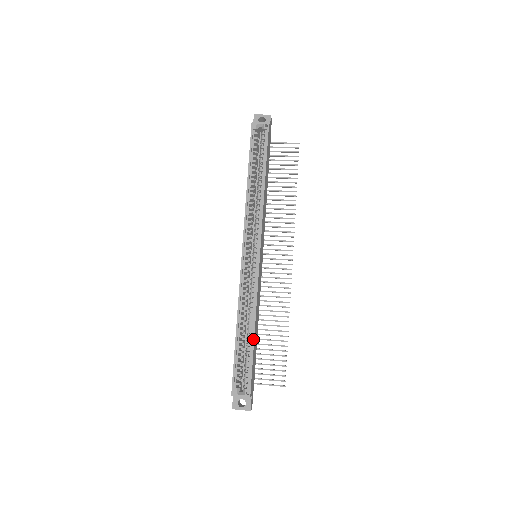
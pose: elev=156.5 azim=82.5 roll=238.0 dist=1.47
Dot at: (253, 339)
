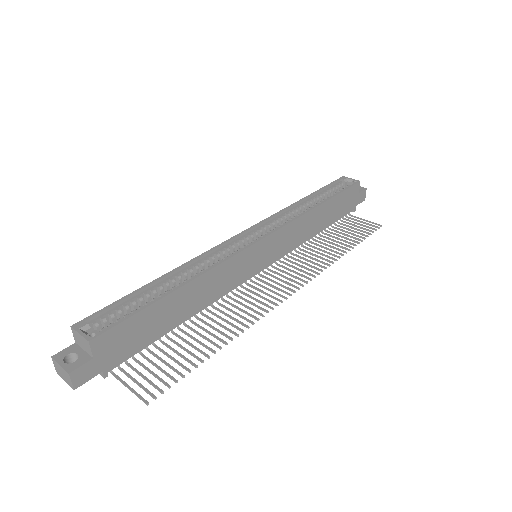
Dot at: (170, 292)
